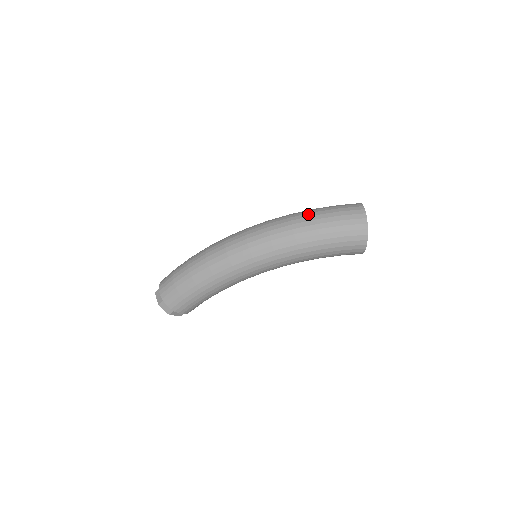
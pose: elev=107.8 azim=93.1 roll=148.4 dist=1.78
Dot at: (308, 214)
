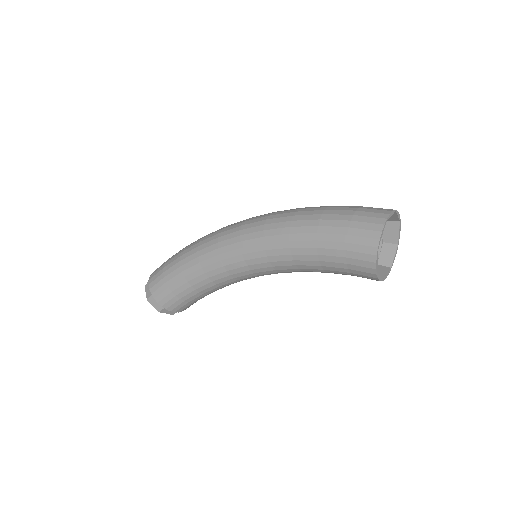
Dot at: occluded
